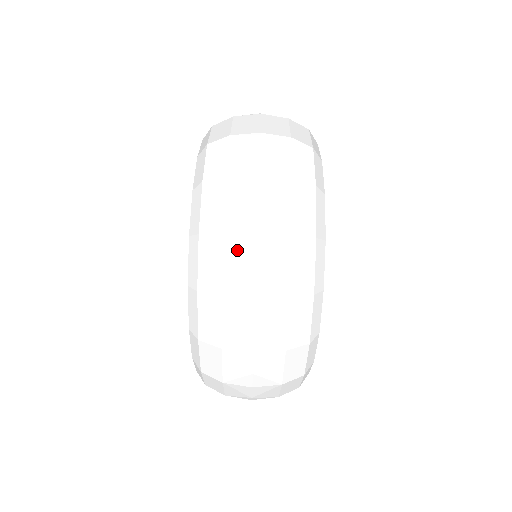
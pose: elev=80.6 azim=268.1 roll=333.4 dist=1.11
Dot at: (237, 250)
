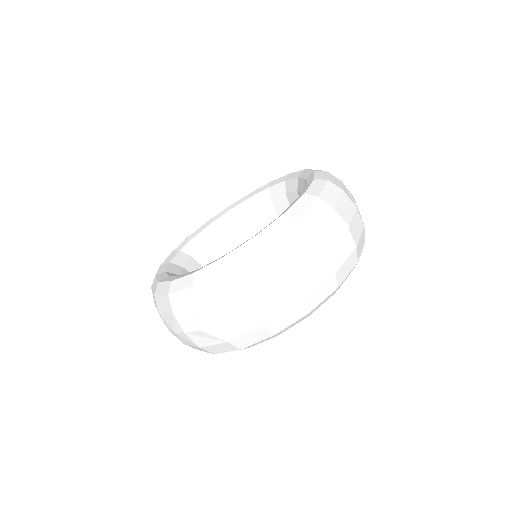
Dot at: (232, 302)
